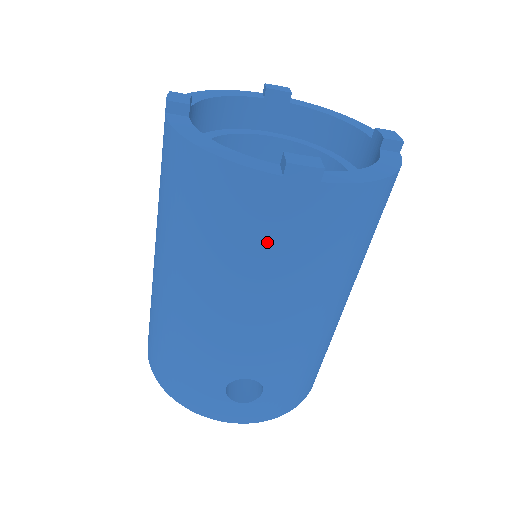
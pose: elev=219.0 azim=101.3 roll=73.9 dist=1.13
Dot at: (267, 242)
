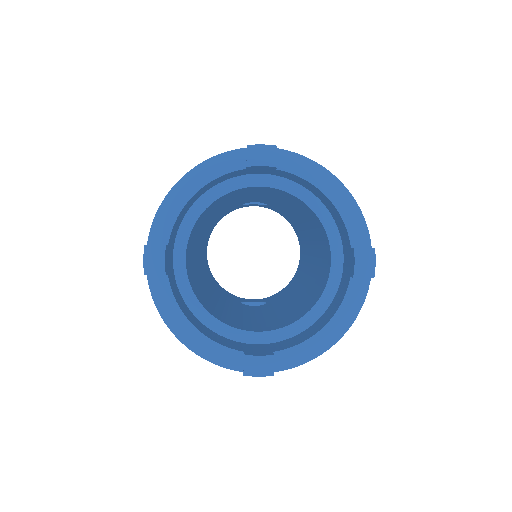
Dot at: occluded
